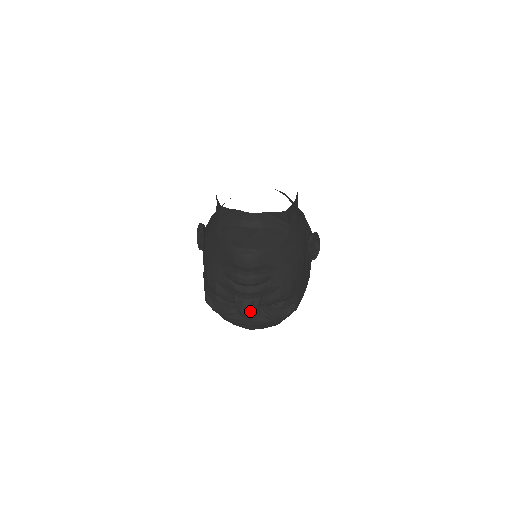
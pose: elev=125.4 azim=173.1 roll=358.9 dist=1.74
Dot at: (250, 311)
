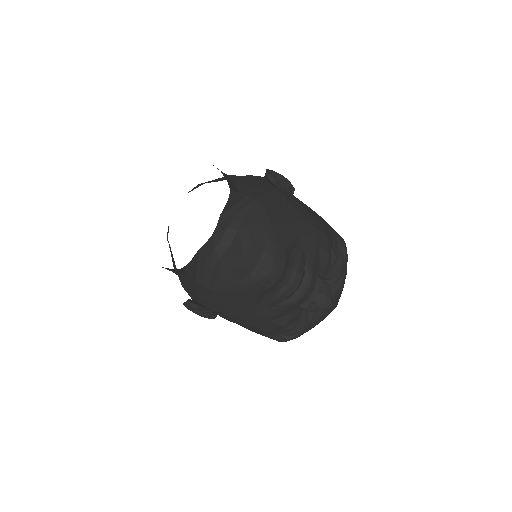
Dot at: (328, 297)
